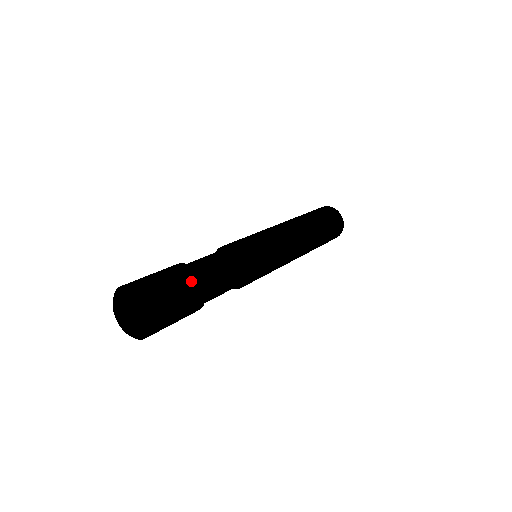
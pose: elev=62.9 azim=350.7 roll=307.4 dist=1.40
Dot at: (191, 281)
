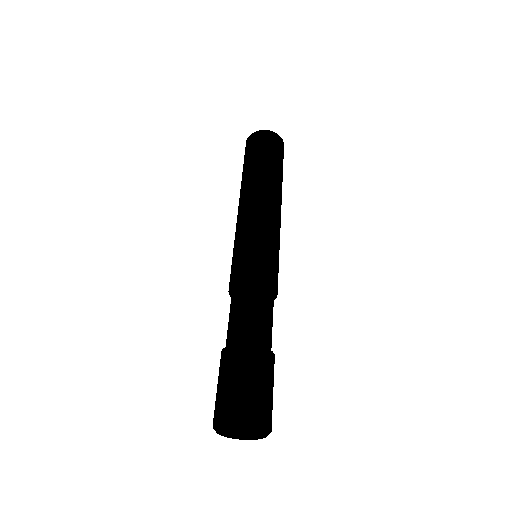
Dot at: (256, 358)
